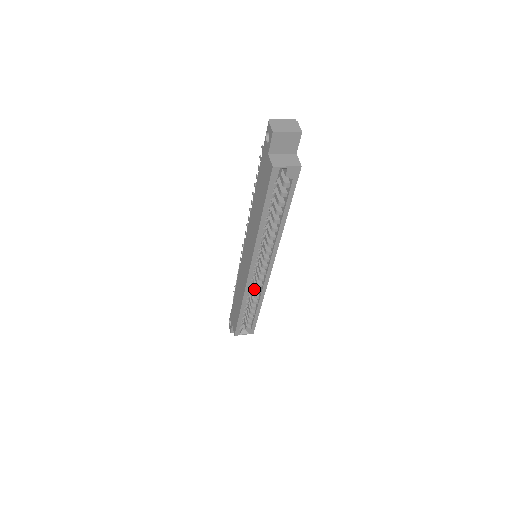
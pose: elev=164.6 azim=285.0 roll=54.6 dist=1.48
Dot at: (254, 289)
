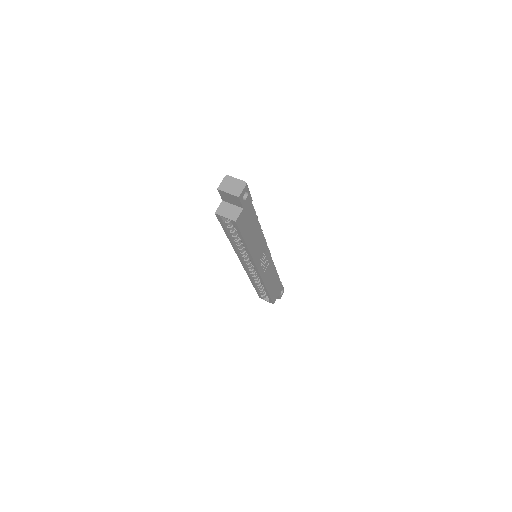
Dot at: occluded
